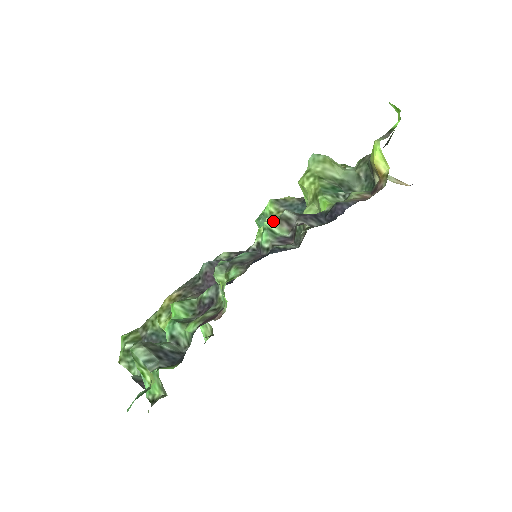
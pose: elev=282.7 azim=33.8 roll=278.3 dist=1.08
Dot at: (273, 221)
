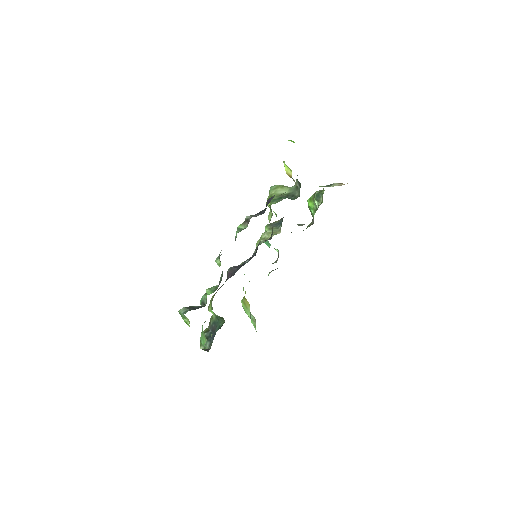
Dot at: (241, 224)
